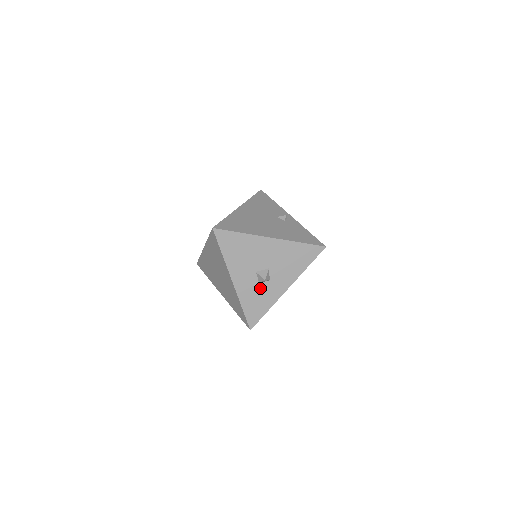
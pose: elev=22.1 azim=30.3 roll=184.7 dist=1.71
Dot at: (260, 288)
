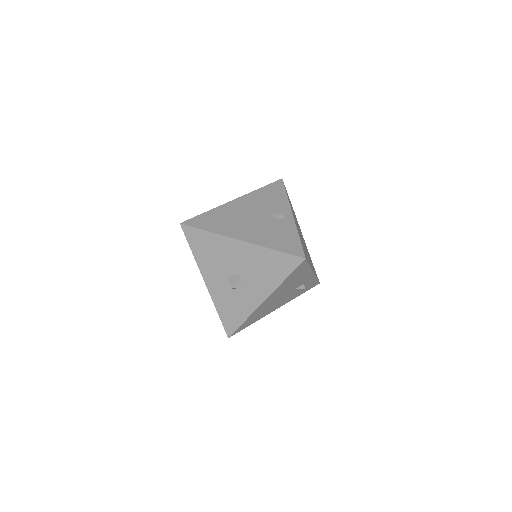
Dot at: (234, 295)
